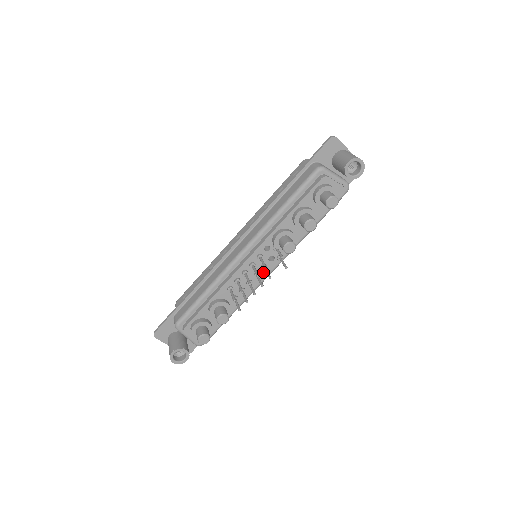
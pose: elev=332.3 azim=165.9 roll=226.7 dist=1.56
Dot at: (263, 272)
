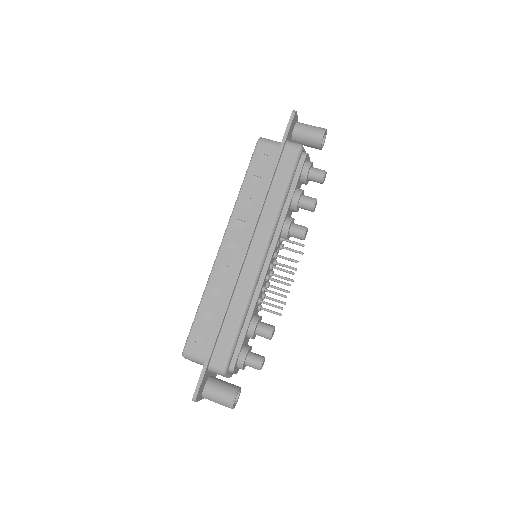
Dot at: occluded
